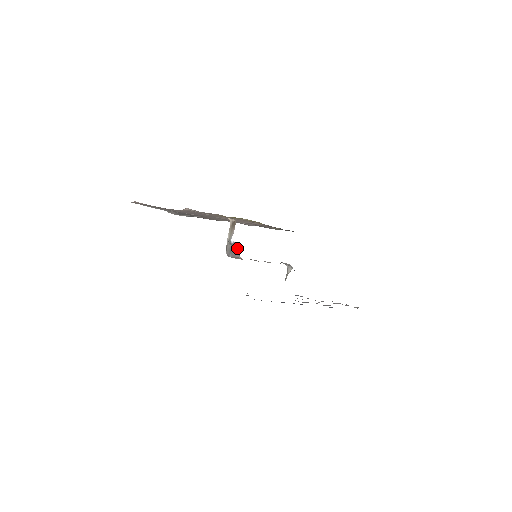
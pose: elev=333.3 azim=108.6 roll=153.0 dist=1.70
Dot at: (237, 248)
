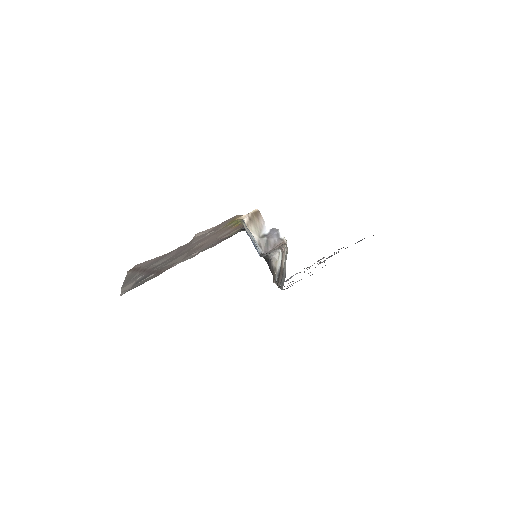
Dot at: (276, 233)
